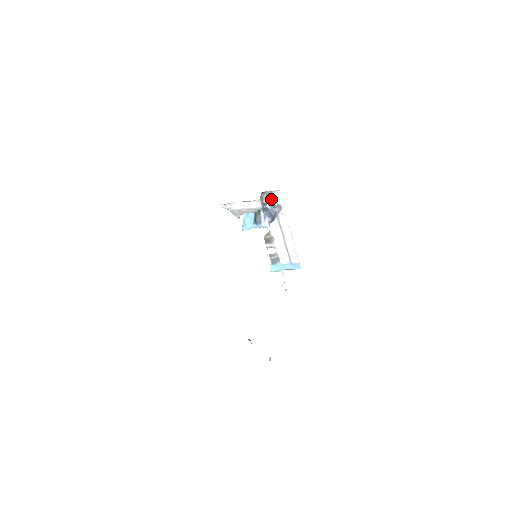
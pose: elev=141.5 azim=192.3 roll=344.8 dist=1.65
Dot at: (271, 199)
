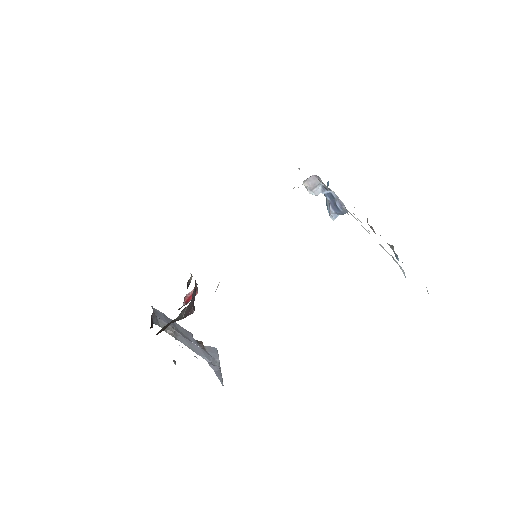
Dot at: occluded
